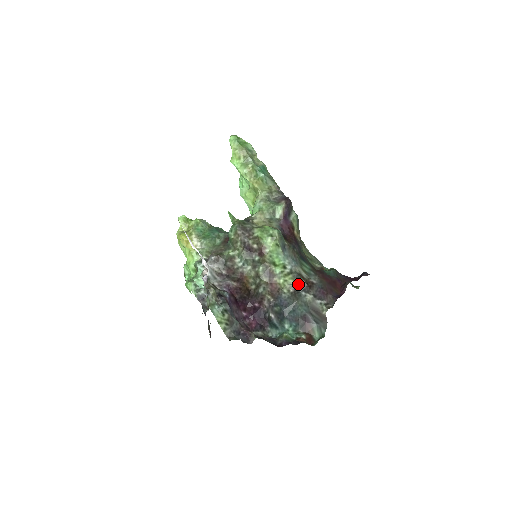
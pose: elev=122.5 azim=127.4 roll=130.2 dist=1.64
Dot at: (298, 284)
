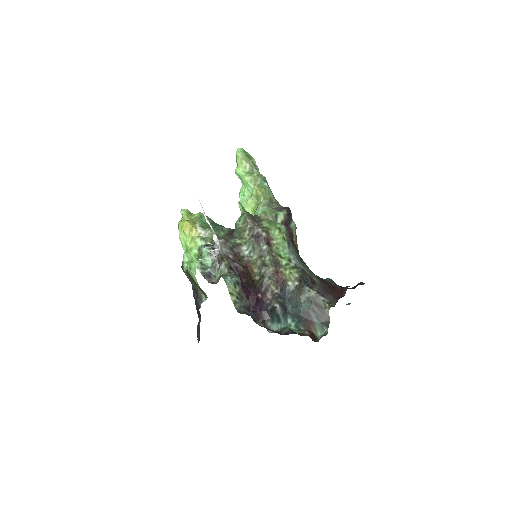
Dot at: (303, 278)
